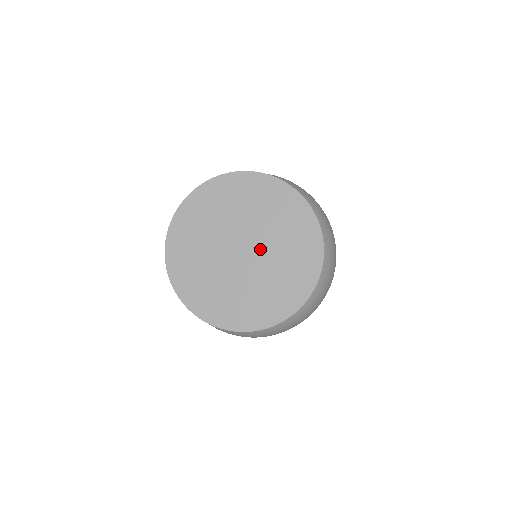
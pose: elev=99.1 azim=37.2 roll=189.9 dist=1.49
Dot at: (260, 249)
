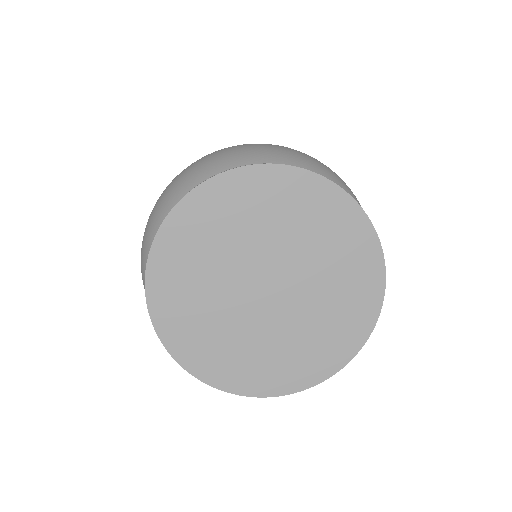
Dot at: (286, 305)
